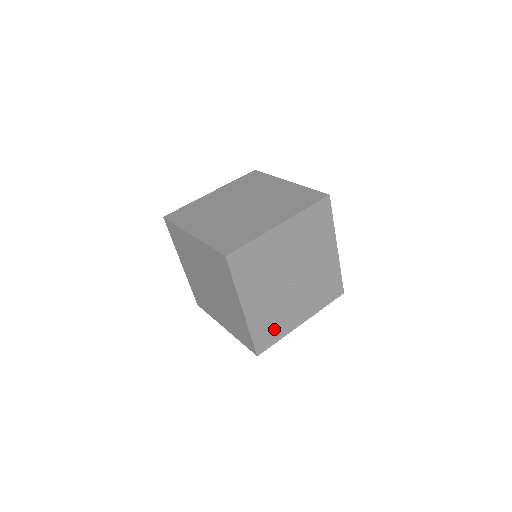
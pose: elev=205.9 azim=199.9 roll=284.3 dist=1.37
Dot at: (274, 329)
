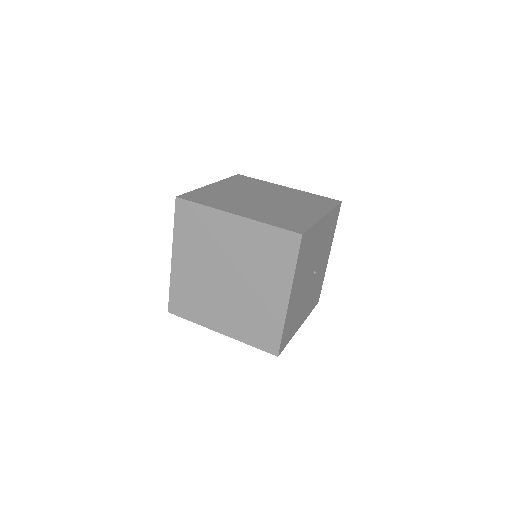
Dot at: (318, 288)
